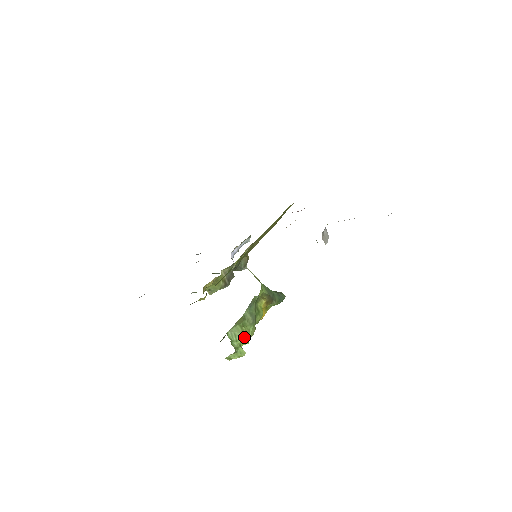
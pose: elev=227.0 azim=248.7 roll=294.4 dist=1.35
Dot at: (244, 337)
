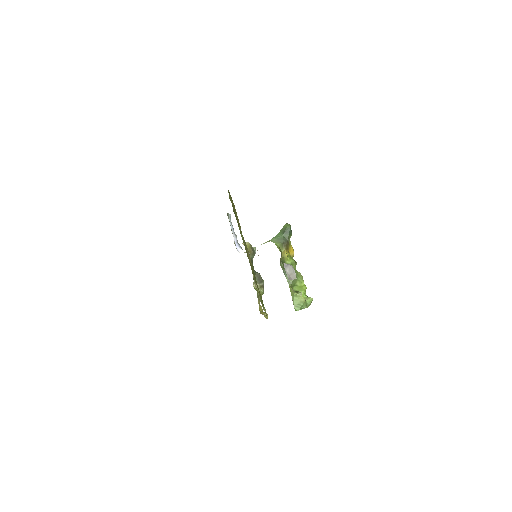
Dot at: (303, 299)
